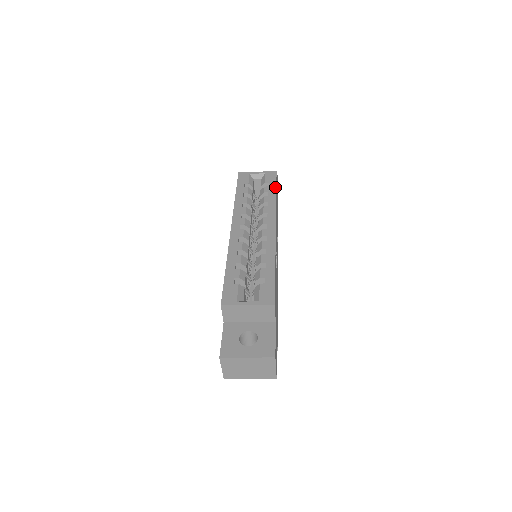
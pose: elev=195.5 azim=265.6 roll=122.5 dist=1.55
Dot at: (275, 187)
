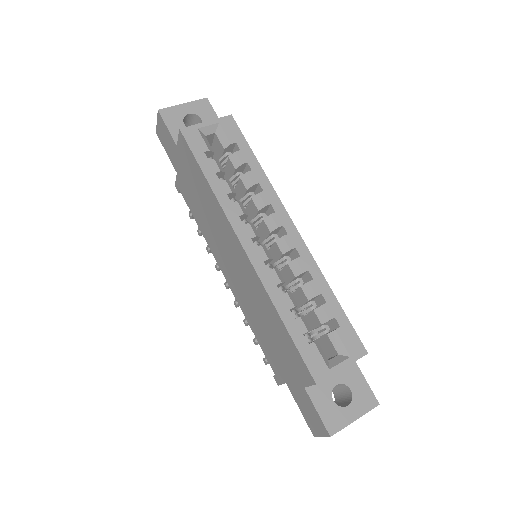
Dot at: (250, 150)
